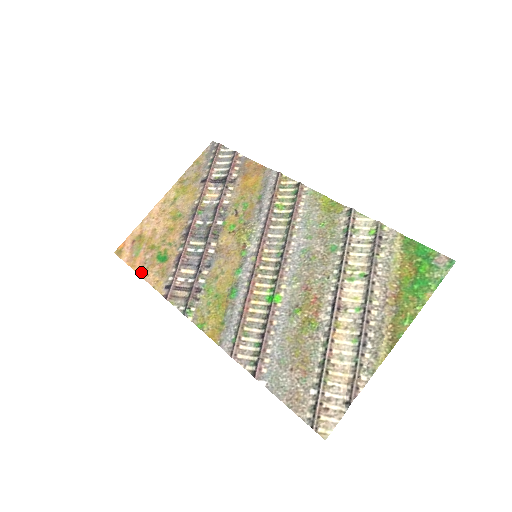
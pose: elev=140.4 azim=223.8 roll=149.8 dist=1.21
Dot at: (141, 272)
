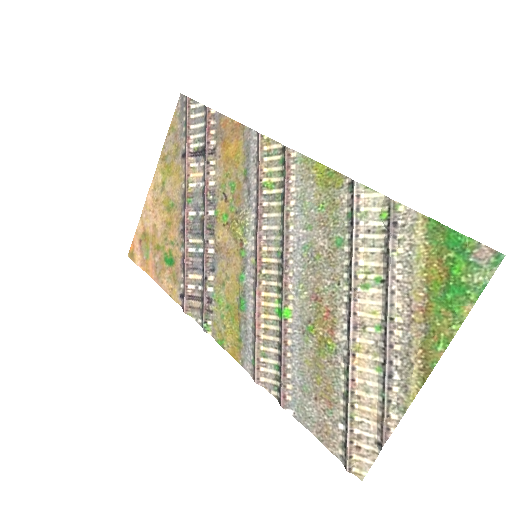
Dot at: (155, 278)
